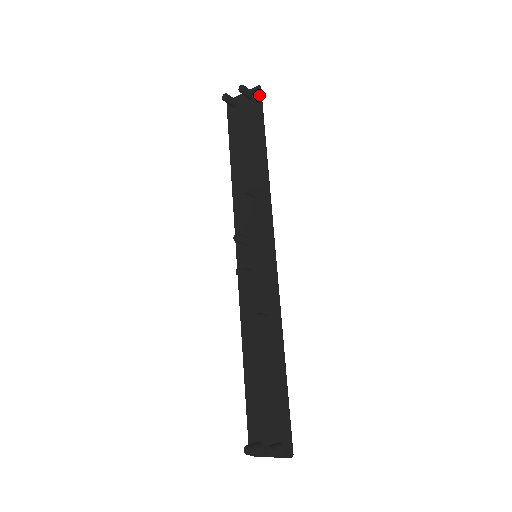
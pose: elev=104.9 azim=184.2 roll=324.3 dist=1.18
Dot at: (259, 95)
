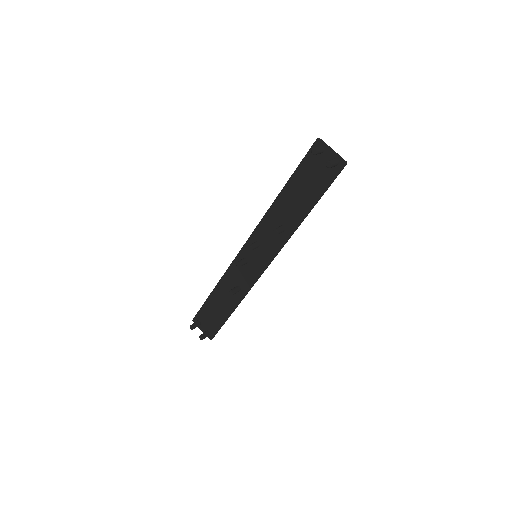
Dot at: (340, 171)
